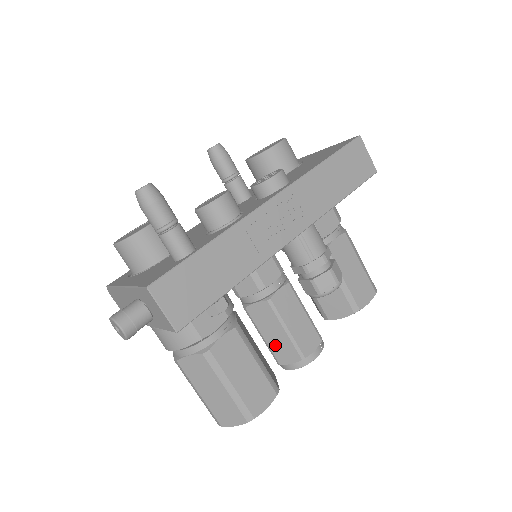
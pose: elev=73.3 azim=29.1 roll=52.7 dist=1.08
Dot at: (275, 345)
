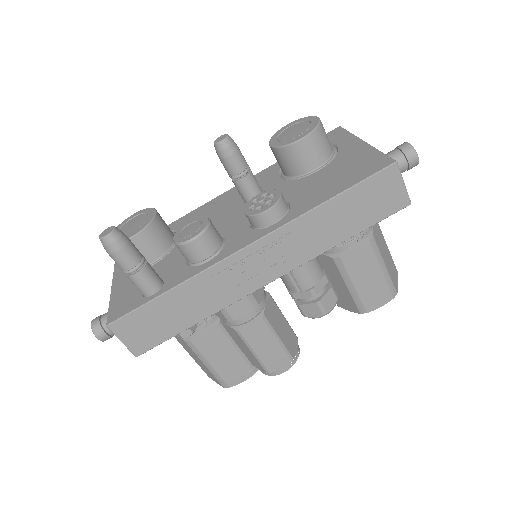
Dot at: (246, 354)
